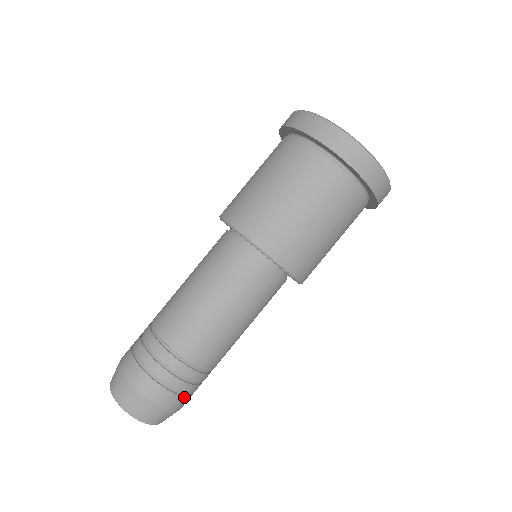
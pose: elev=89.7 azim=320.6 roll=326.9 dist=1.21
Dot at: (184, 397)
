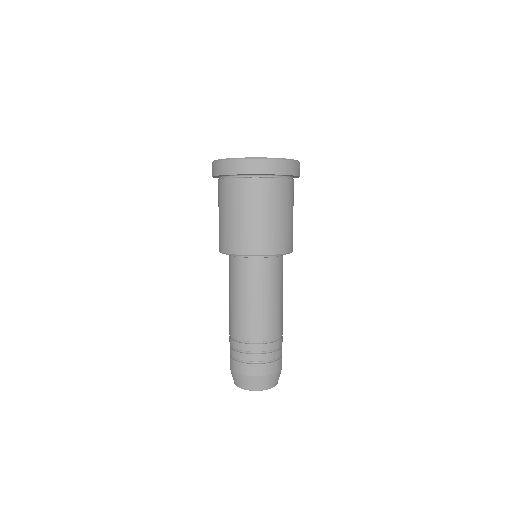
Dot at: (256, 365)
